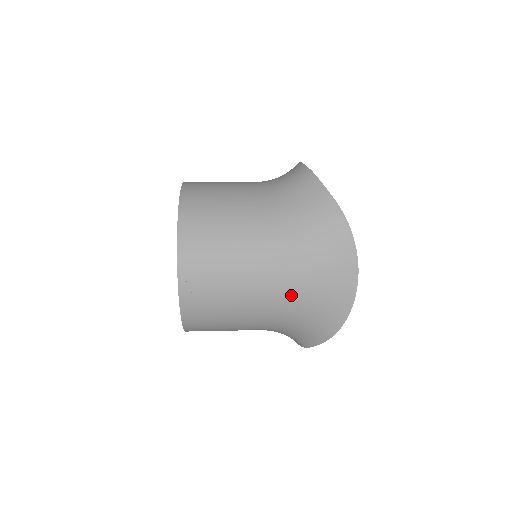
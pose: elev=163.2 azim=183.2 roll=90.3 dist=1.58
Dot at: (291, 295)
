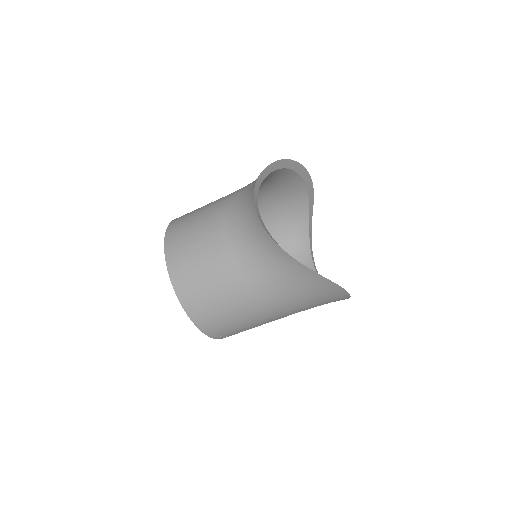
Dot at: occluded
